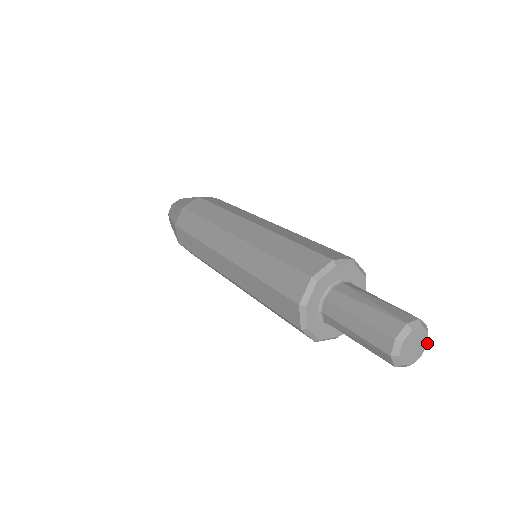
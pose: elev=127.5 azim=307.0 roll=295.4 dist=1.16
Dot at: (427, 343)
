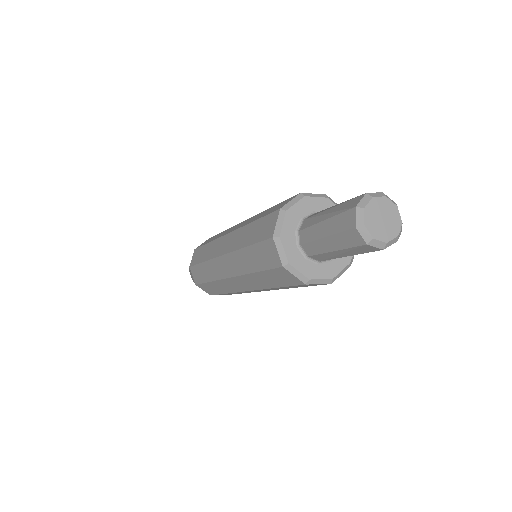
Dot at: (396, 206)
